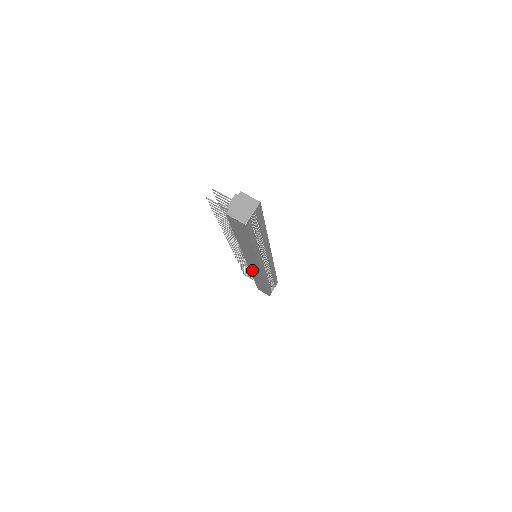
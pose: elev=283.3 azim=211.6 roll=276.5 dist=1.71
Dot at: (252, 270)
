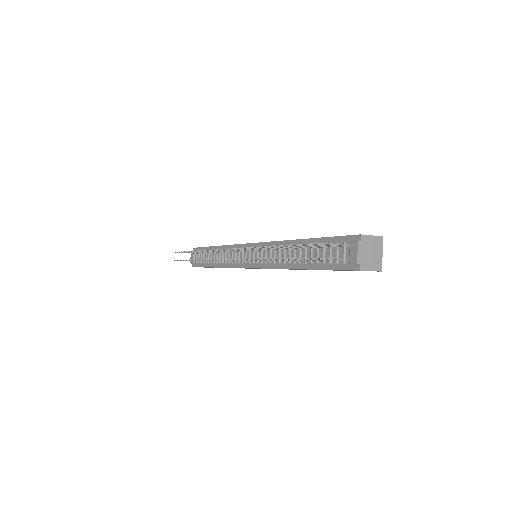
Dot at: occluded
